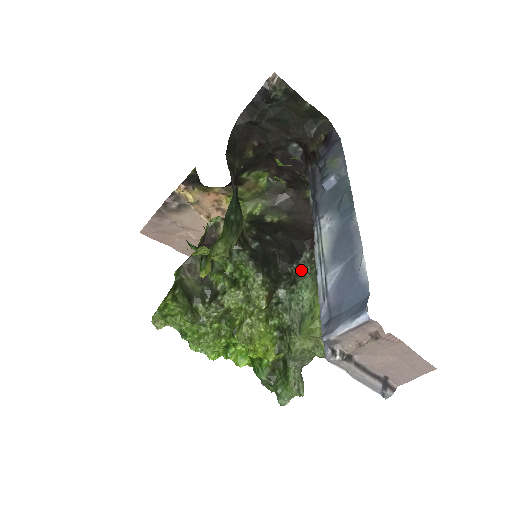
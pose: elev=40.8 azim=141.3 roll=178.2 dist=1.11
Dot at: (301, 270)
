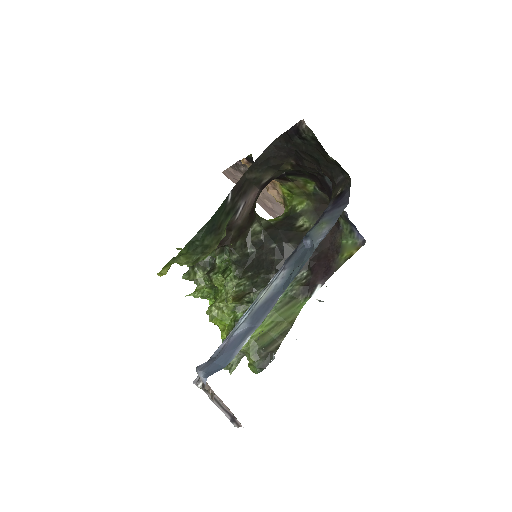
Dot at: occluded
